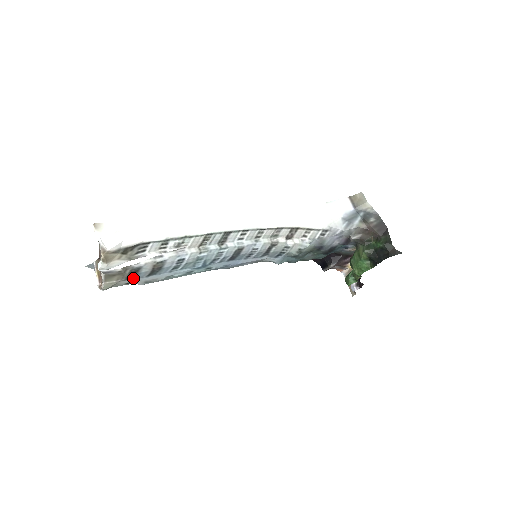
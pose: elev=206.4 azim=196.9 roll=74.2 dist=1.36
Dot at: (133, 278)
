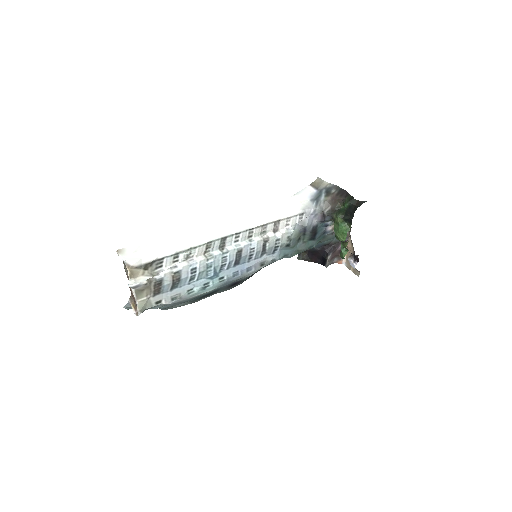
Dot at: (160, 294)
